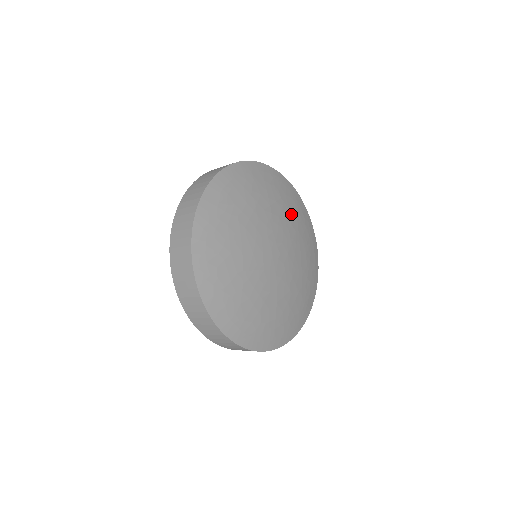
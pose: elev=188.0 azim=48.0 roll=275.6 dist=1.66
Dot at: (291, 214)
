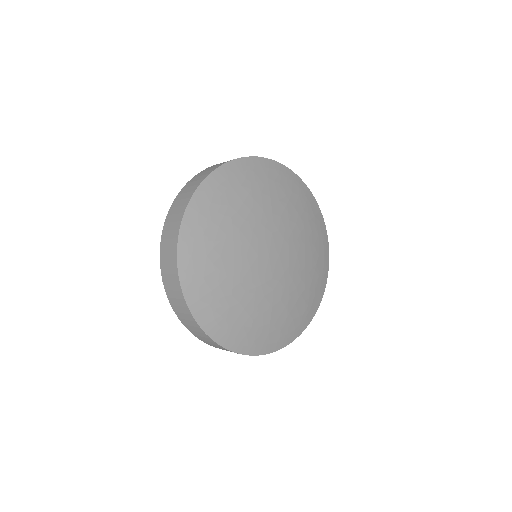
Dot at: (297, 213)
